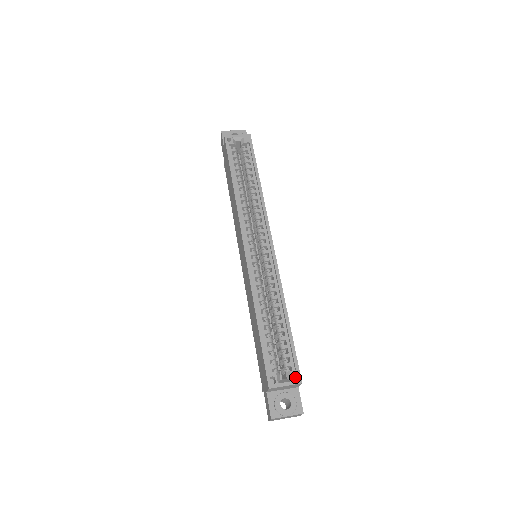
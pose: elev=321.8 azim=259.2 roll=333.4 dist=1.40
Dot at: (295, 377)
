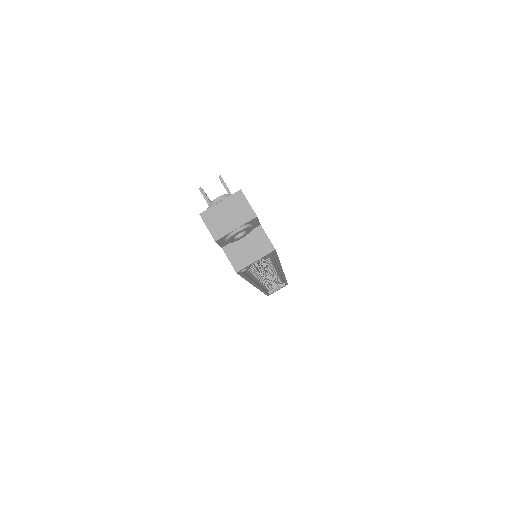
Dot at: (284, 286)
